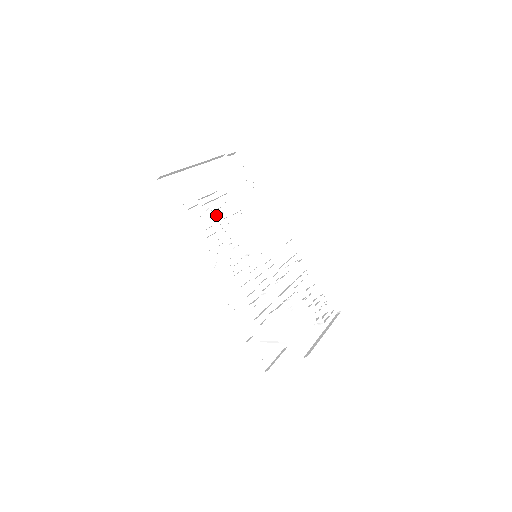
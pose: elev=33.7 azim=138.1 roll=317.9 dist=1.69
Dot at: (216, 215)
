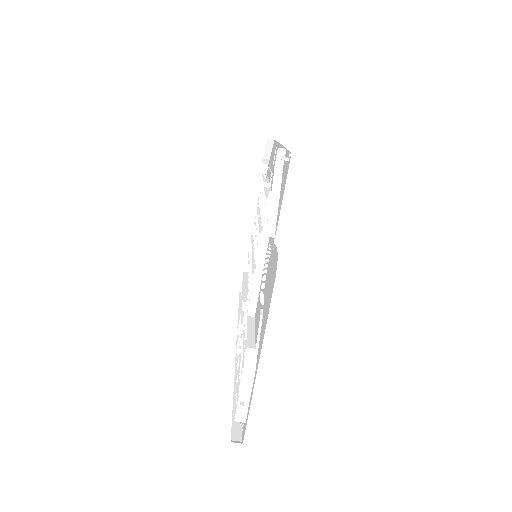
Dot at: occluded
